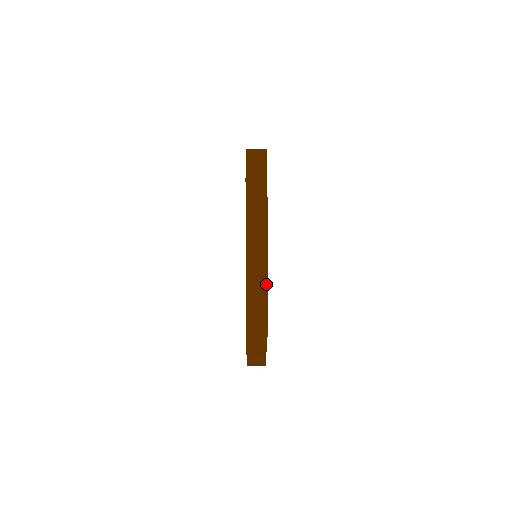
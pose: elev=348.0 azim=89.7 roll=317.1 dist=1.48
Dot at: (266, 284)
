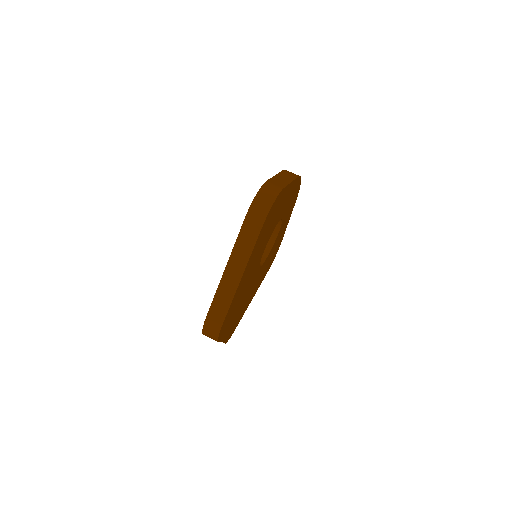
Dot at: (229, 306)
